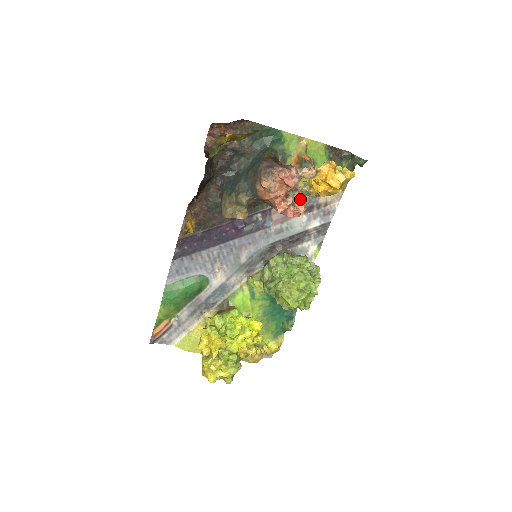
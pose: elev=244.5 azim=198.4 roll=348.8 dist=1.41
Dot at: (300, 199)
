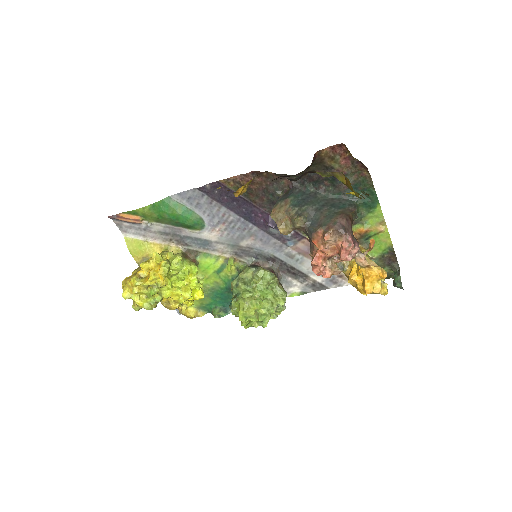
Dot at: (334, 267)
